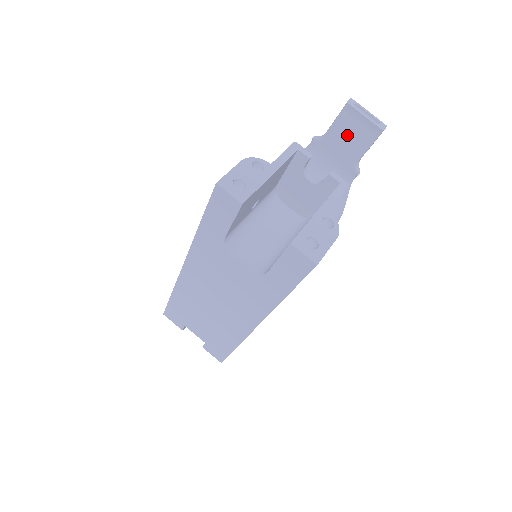
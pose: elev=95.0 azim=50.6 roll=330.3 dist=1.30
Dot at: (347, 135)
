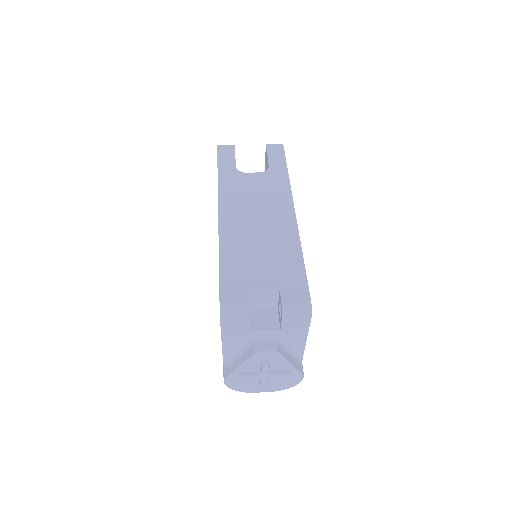
Dot at: occluded
